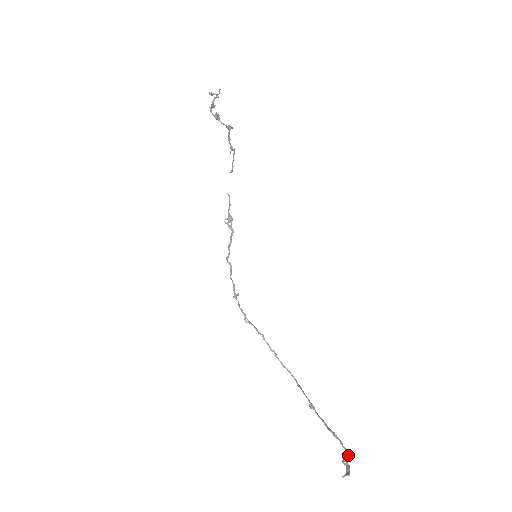
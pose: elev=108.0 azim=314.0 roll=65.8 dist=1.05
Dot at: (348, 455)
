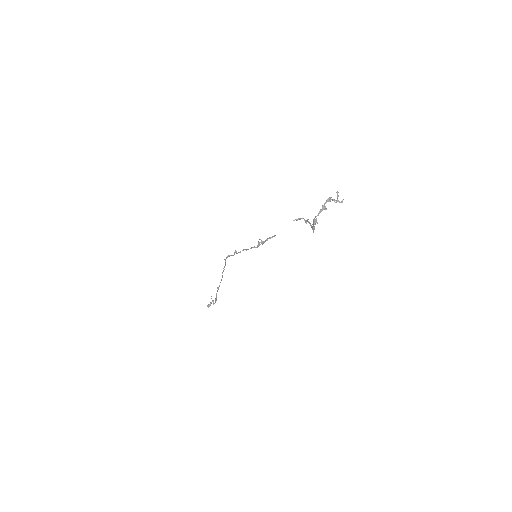
Dot at: occluded
